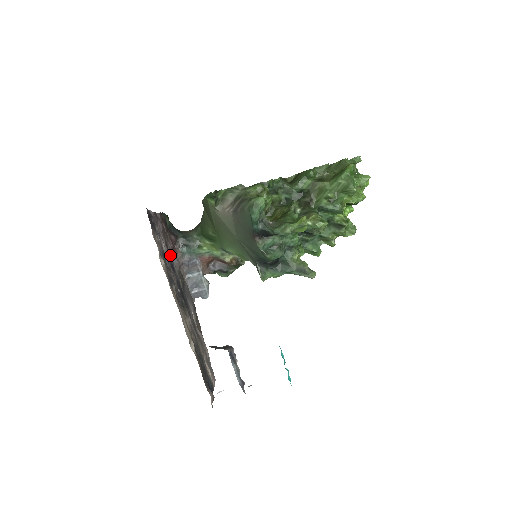
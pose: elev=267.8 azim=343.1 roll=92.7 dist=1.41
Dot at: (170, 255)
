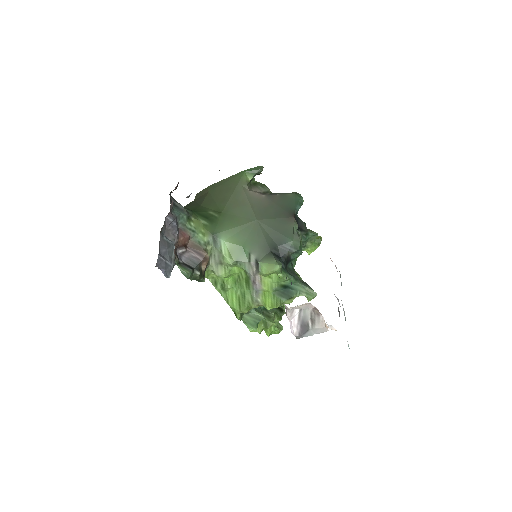
Dot at: occluded
